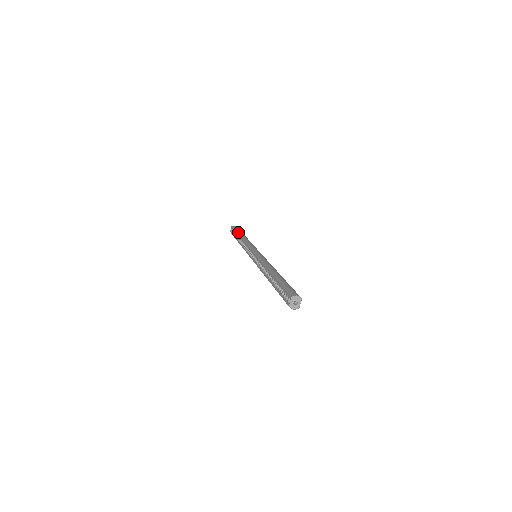
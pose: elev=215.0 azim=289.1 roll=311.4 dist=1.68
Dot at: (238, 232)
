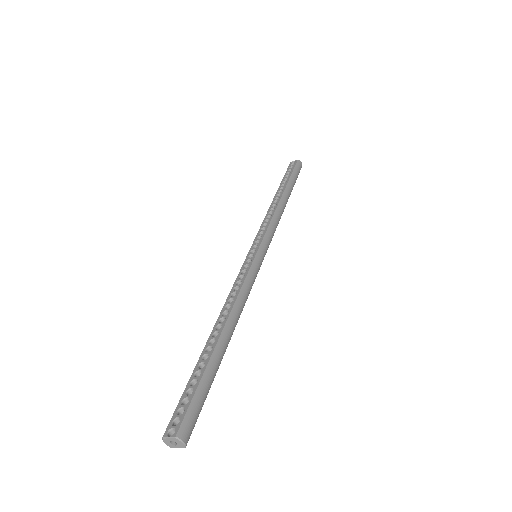
Dot at: (290, 183)
